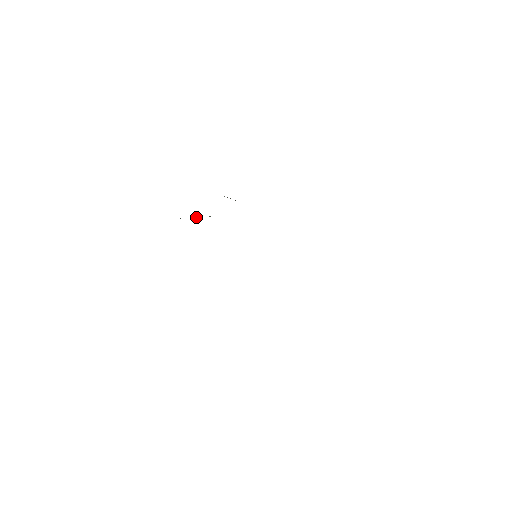
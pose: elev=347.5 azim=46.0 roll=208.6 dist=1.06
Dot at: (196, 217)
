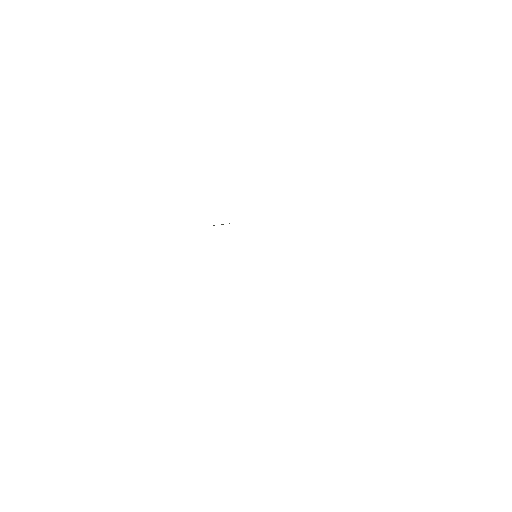
Dot at: occluded
